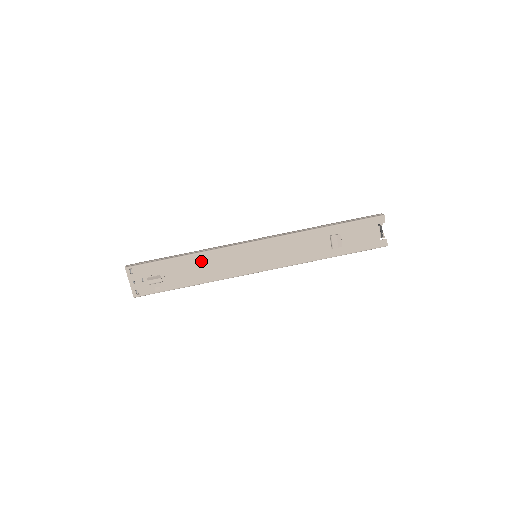
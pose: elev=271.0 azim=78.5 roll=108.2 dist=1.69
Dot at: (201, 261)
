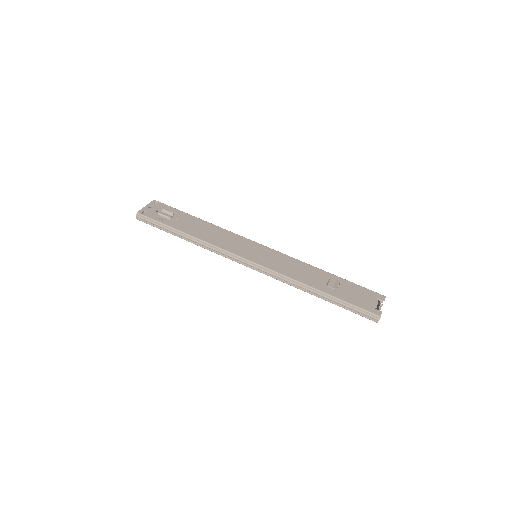
Dot at: (212, 229)
